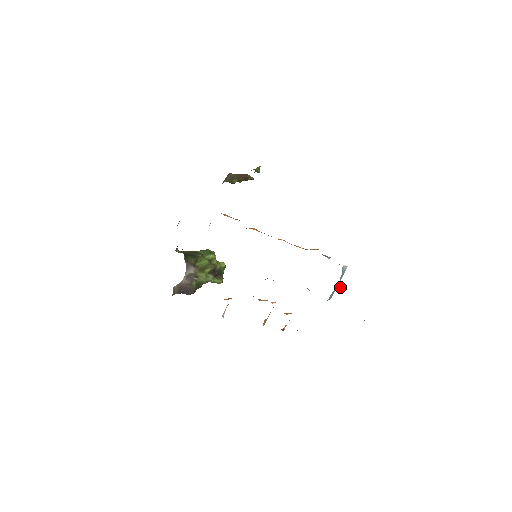
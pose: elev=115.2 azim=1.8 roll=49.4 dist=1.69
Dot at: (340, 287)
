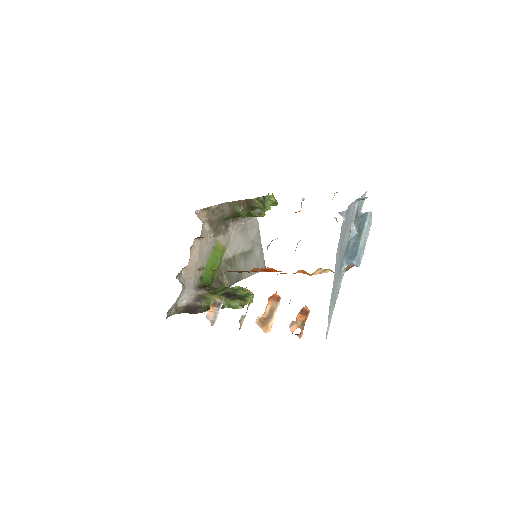
Dot at: (350, 232)
